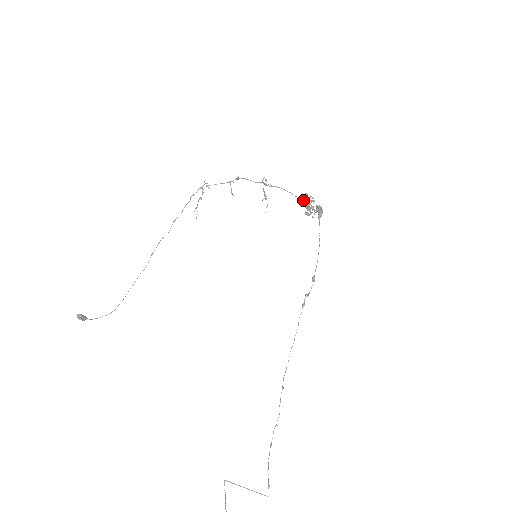
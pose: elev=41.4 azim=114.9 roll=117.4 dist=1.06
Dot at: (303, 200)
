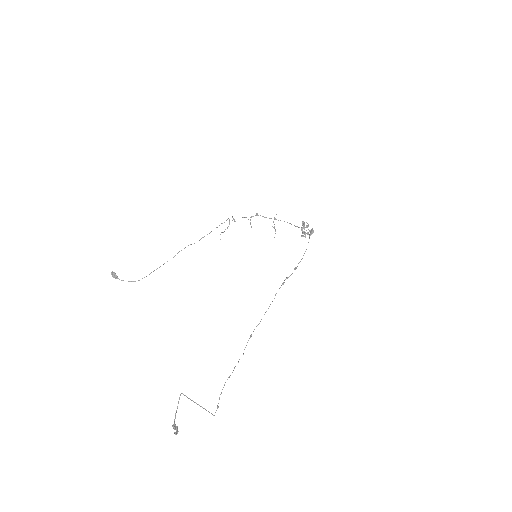
Dot at: occluded
